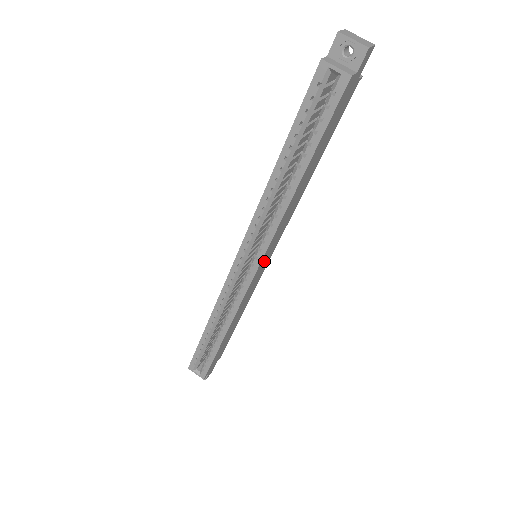
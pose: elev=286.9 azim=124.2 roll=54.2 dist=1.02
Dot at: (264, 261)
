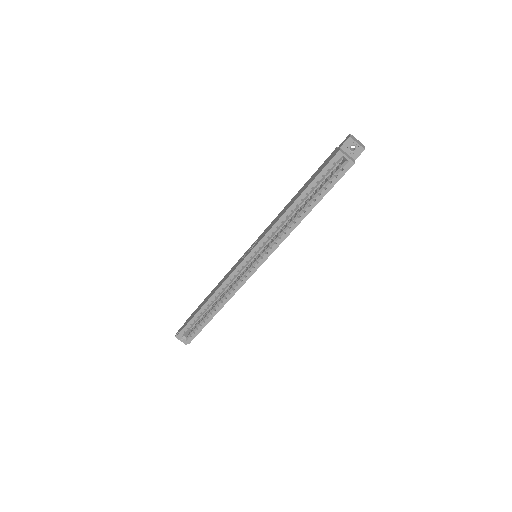
Dot at: occluded
